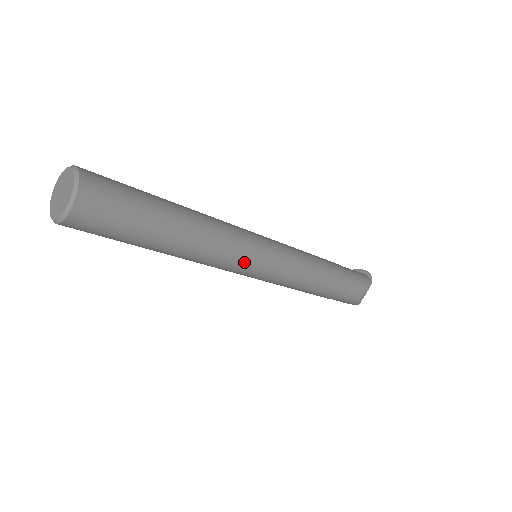
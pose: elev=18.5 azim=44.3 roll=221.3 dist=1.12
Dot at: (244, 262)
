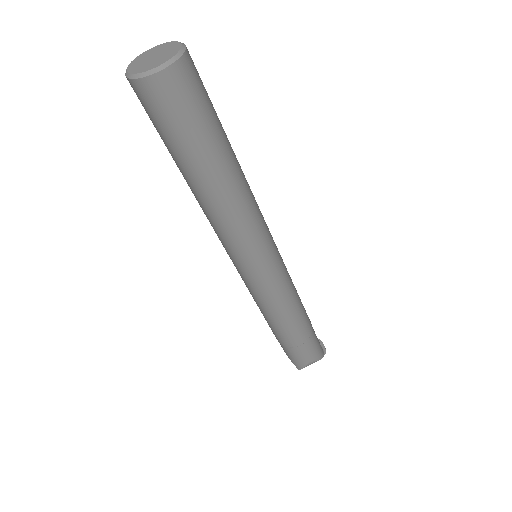
Dot at: (249, 250)
